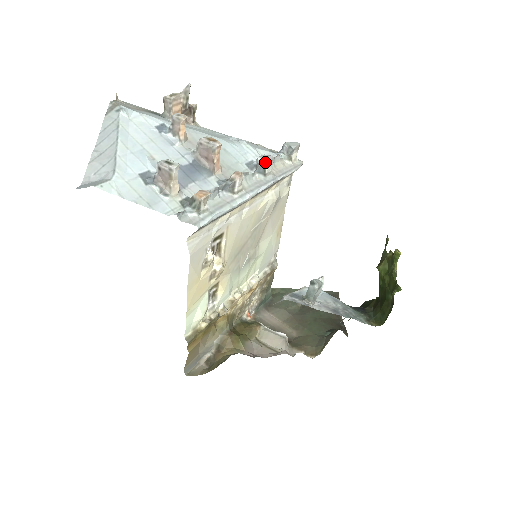
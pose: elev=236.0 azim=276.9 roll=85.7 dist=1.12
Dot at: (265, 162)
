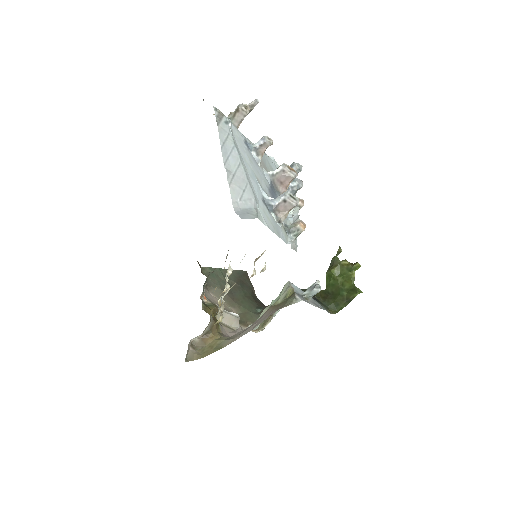
Dot at: (301, 187)
